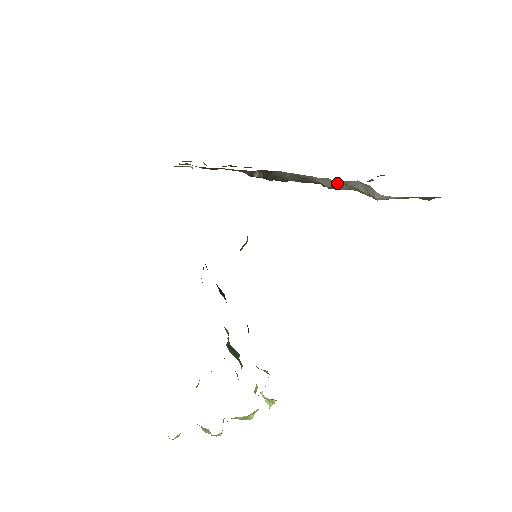
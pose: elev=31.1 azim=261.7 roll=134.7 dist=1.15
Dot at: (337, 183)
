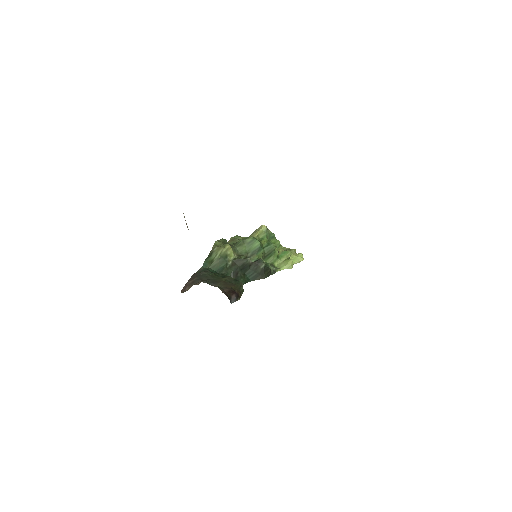
Dot at: occluded
